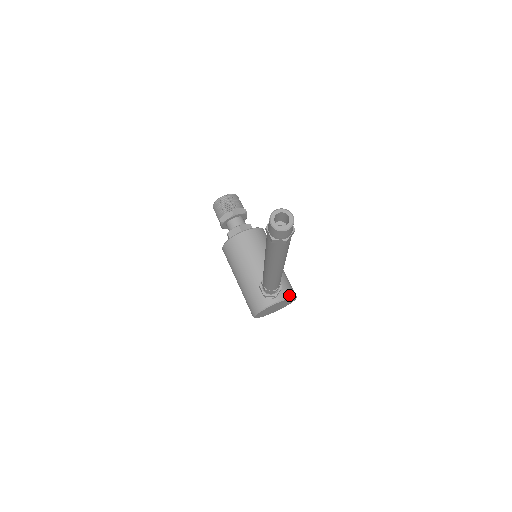
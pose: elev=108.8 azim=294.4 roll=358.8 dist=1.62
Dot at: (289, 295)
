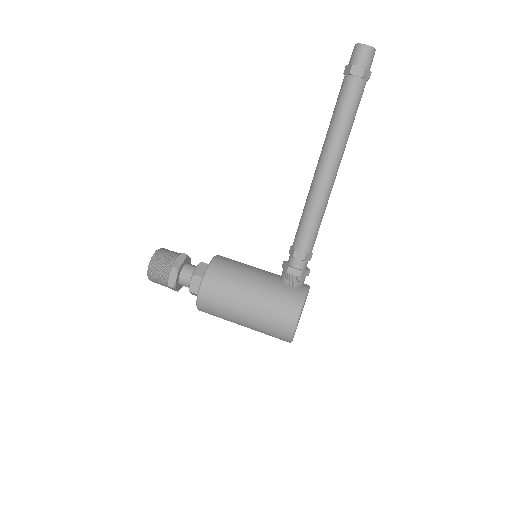
Dot at: occluded
